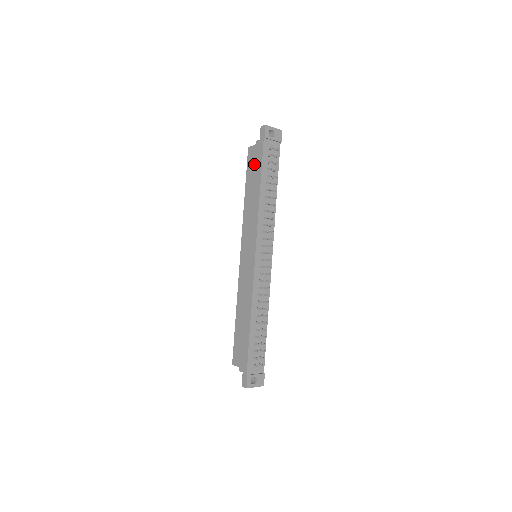
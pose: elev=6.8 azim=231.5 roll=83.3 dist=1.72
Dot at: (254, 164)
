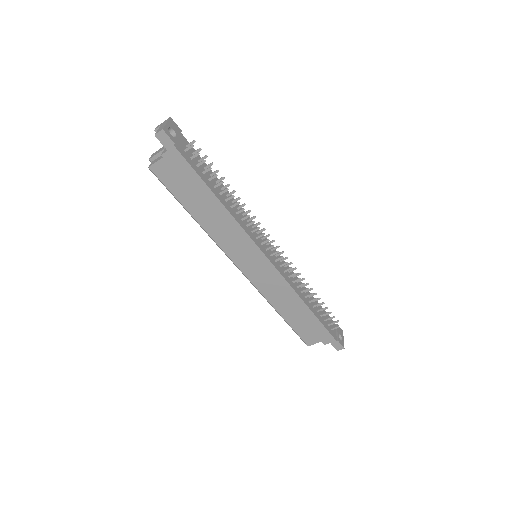
Dot at: (183, 181)
